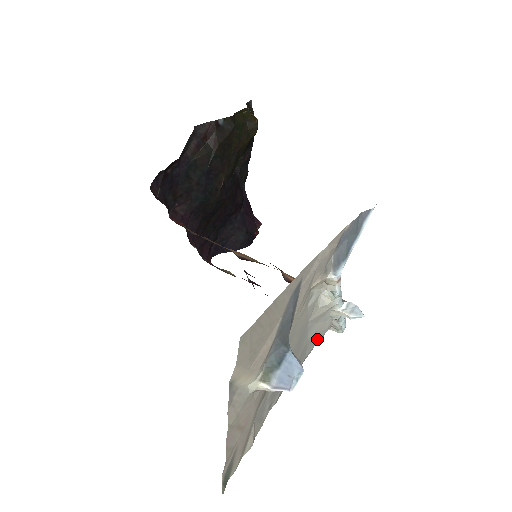
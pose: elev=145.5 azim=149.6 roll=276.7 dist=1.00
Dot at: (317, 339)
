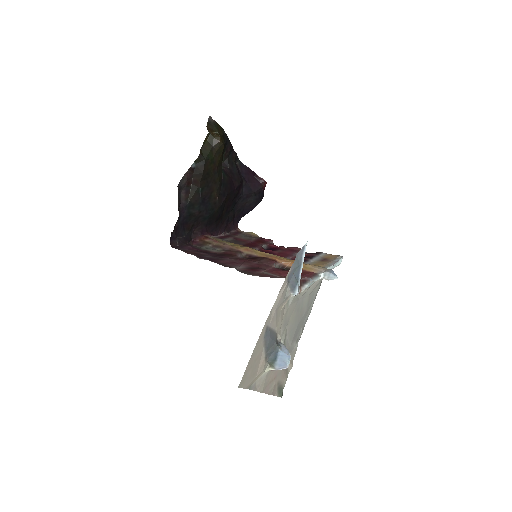
Dot at: (319, 284)
